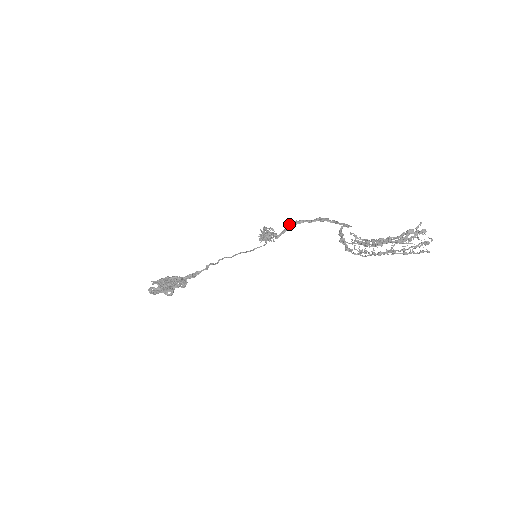
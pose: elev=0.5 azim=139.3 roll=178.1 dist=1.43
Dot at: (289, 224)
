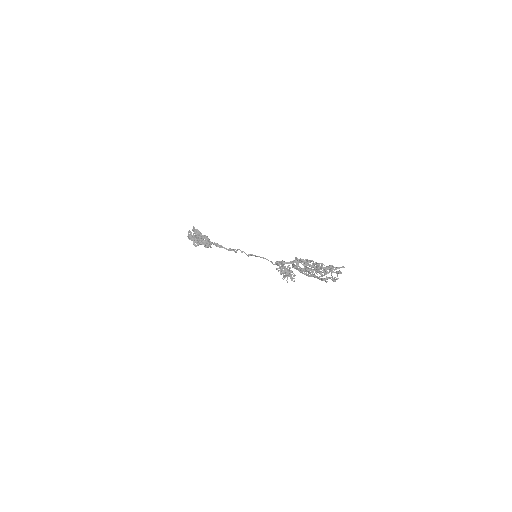
Dot at: occluded
